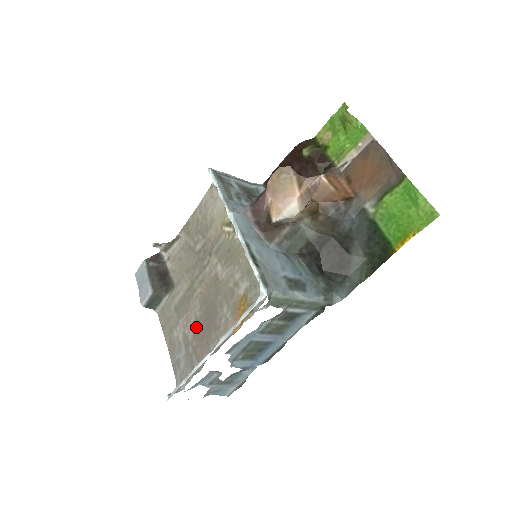
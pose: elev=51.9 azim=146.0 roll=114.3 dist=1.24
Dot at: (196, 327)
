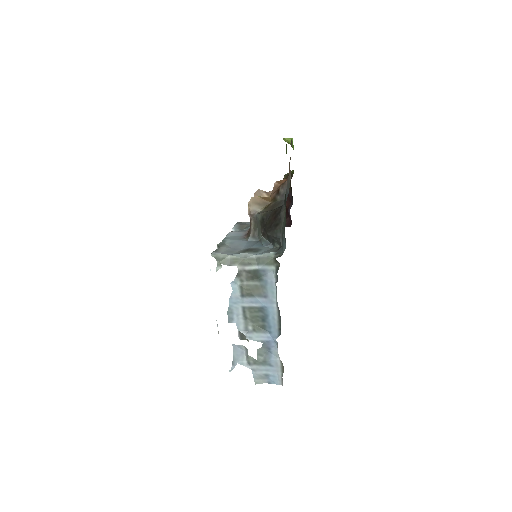
Dot at: occluded
